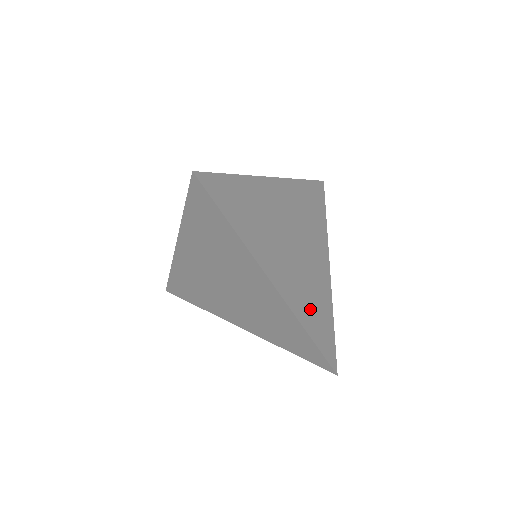
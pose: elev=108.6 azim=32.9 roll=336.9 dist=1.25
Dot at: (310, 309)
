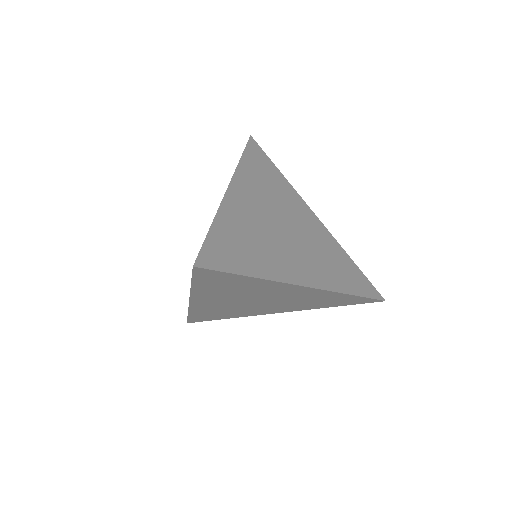
Dot at: (336, 272)
